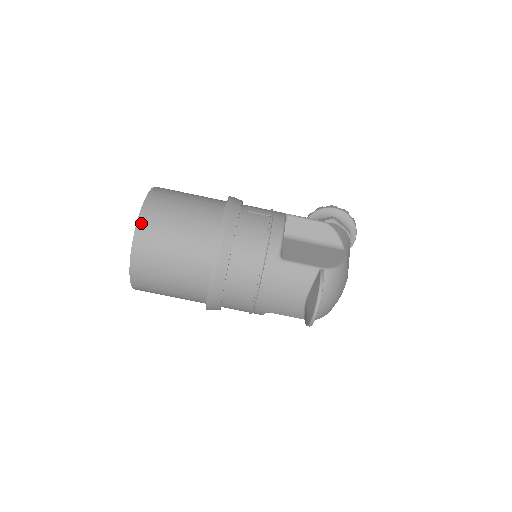
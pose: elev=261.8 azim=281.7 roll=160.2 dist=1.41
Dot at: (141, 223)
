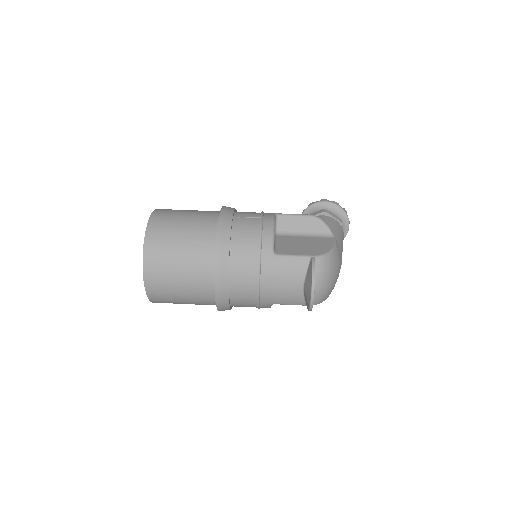
Dot at: (147, 243)
